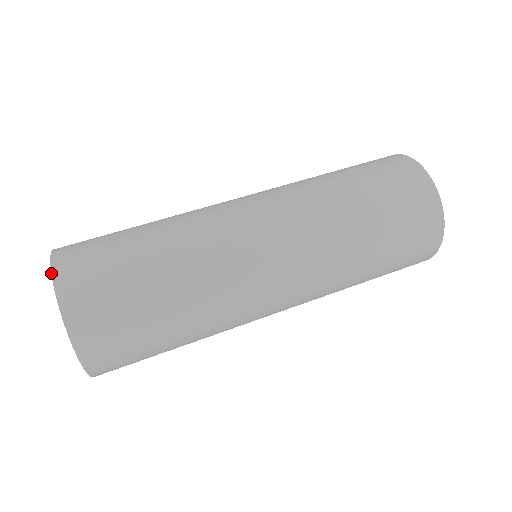
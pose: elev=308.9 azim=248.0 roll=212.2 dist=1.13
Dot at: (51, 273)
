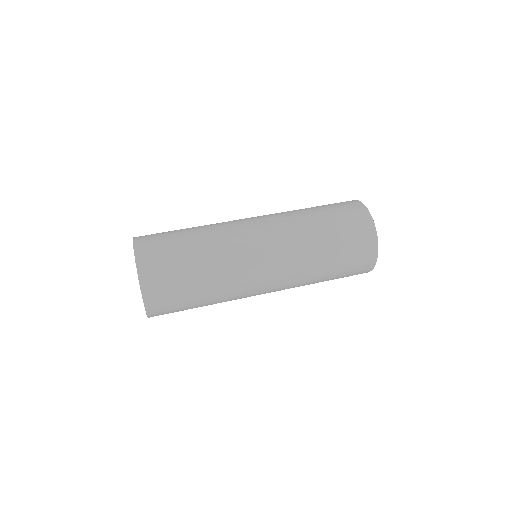
Dot at: (134, 252)
